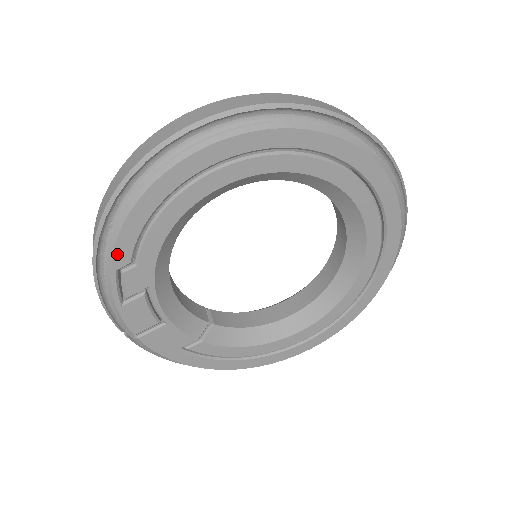
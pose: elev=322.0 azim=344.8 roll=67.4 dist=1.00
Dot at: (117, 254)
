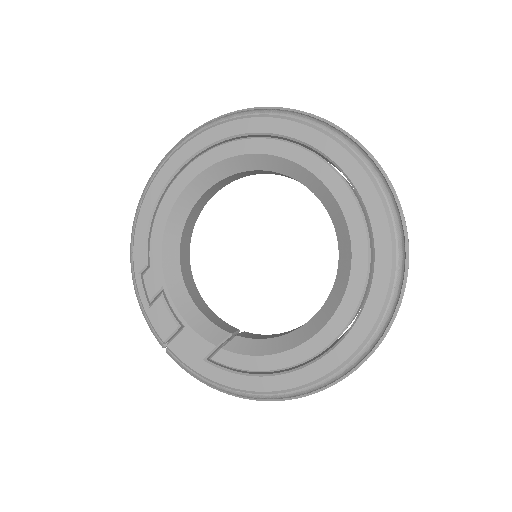
Dot at: (136, 259)
